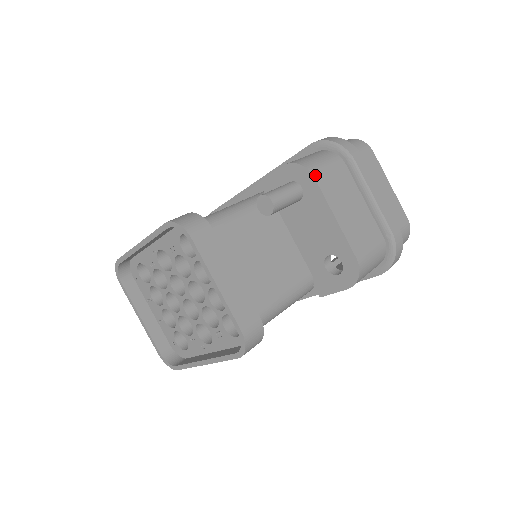
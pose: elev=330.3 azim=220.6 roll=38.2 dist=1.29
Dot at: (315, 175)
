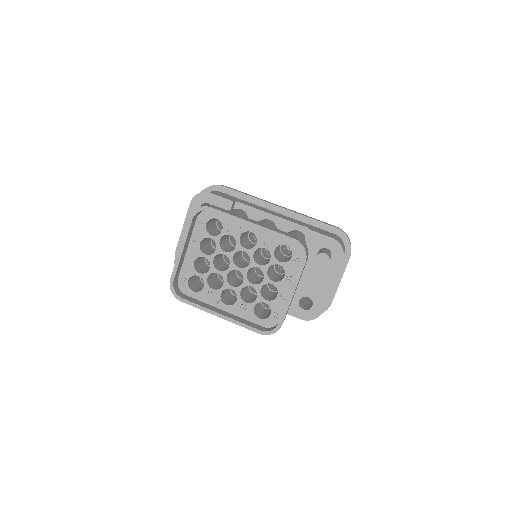
Dot at: occluded
